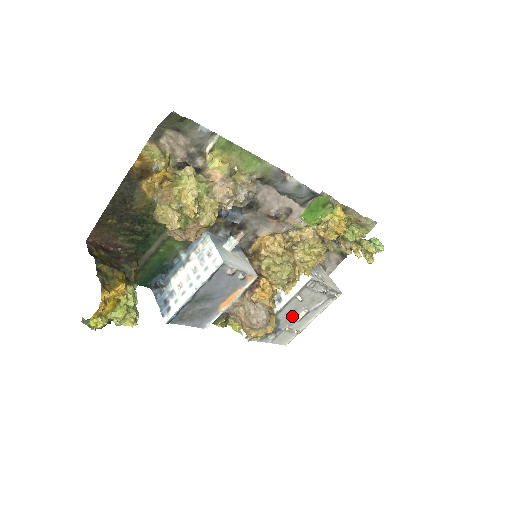
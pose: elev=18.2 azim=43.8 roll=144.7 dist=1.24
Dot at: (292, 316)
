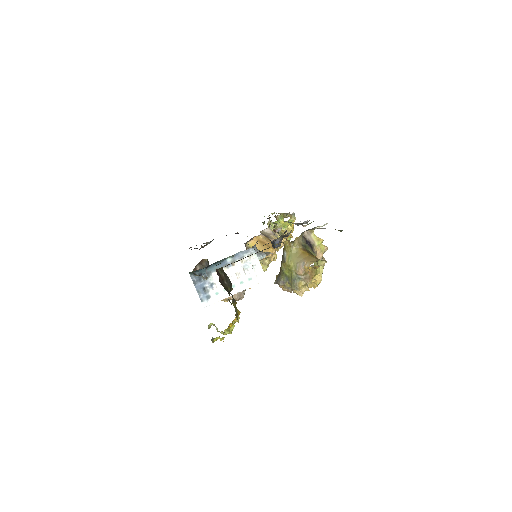
Dot at: occluded
